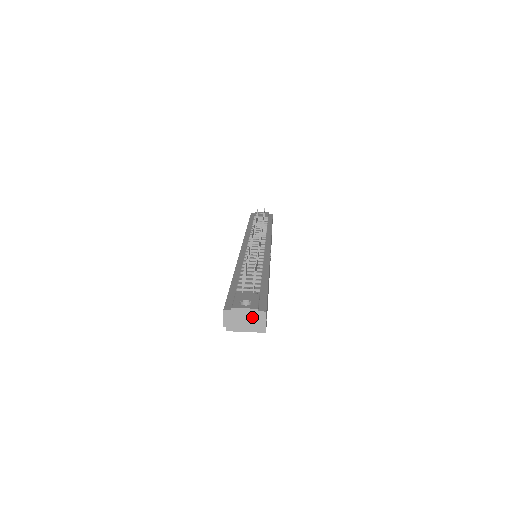
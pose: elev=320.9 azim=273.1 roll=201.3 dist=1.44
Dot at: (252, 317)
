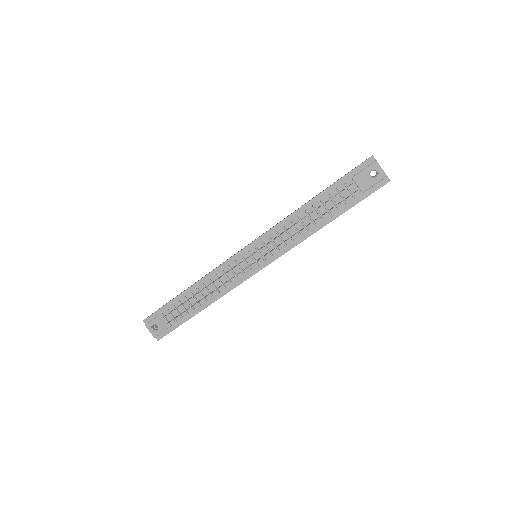
Dot at: occluded
